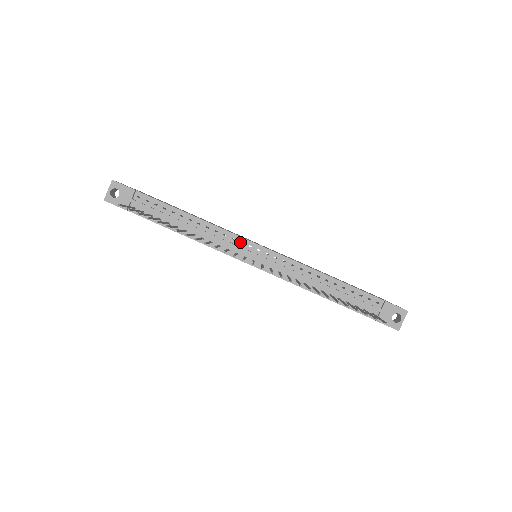
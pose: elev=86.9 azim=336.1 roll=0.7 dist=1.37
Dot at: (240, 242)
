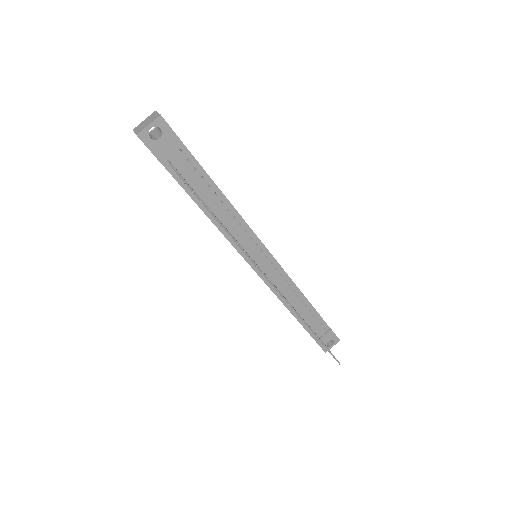
Dot at: occluded
